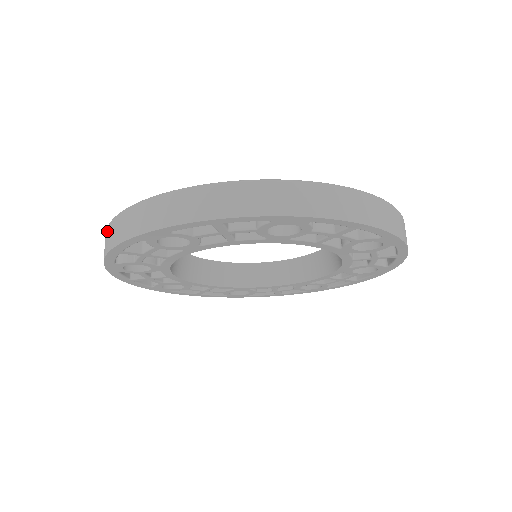
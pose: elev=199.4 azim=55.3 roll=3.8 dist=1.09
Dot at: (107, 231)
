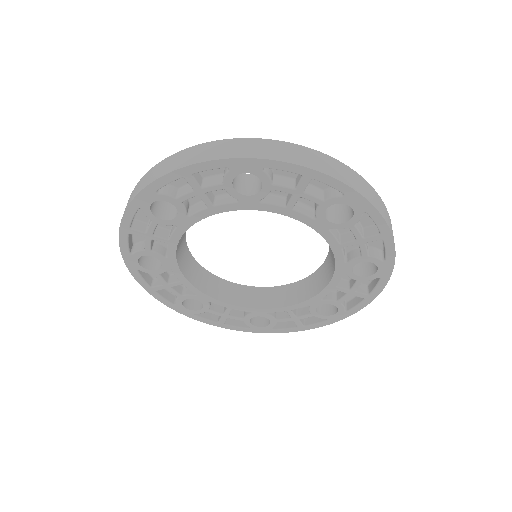
Dot at: (173, 157)
